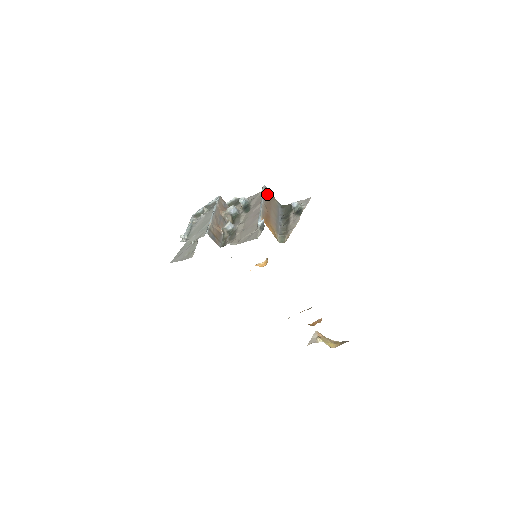
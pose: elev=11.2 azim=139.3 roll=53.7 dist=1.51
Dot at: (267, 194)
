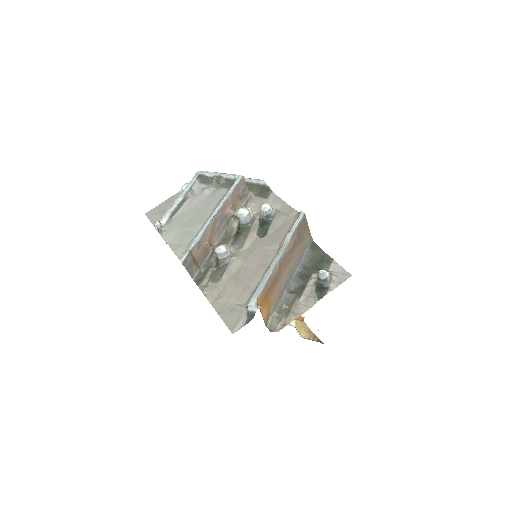
Dot at: (298, 234)
